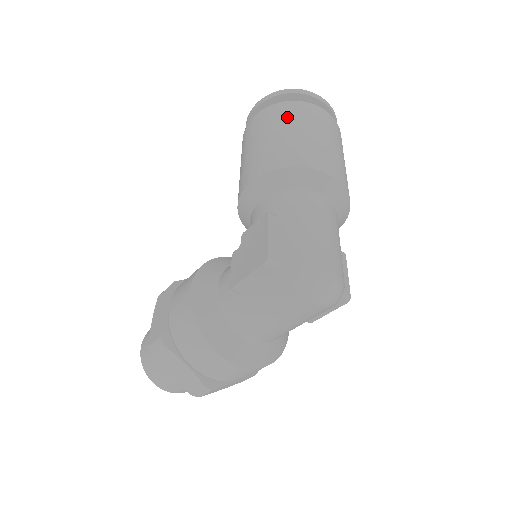
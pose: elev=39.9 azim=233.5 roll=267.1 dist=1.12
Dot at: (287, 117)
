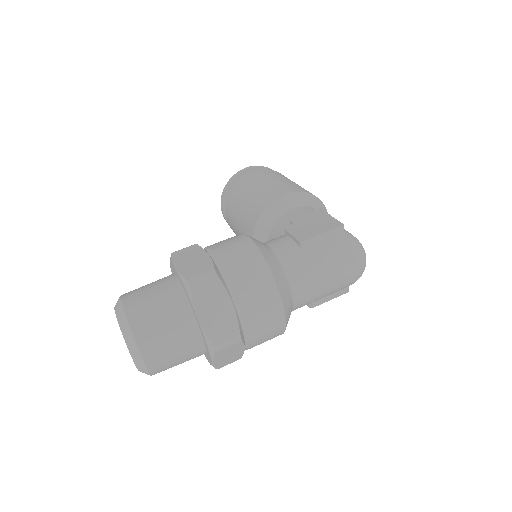
Dot at: occluded
